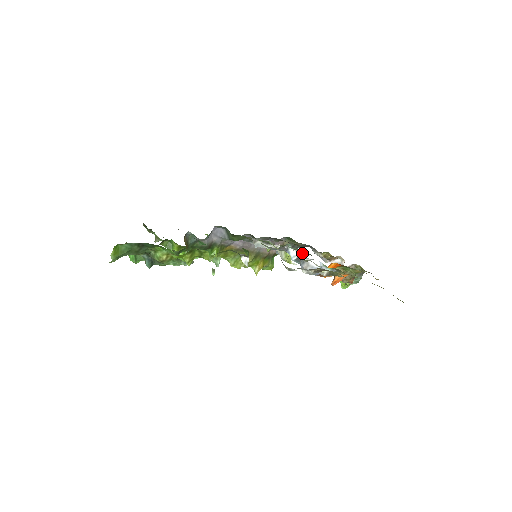
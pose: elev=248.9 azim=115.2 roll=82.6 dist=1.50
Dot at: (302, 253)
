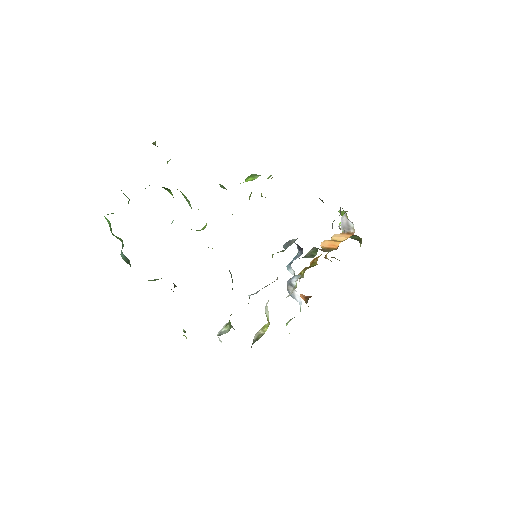
Dot at: (296, 287)
